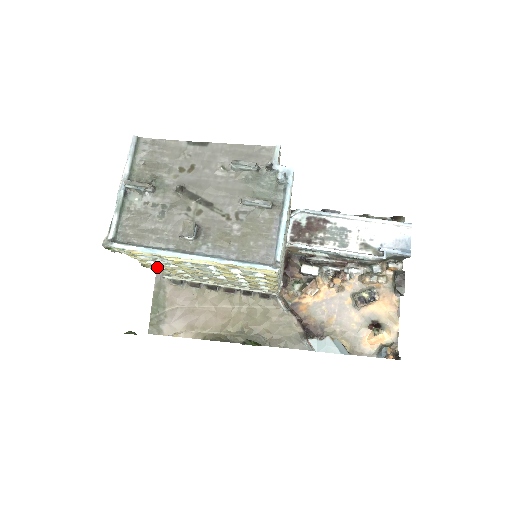
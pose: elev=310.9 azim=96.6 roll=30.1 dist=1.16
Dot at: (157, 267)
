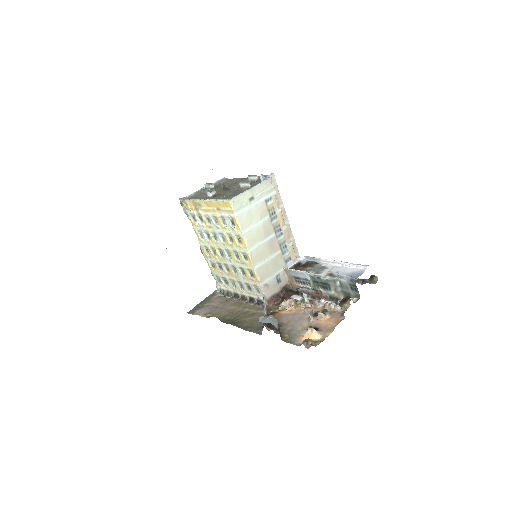
Dot at: (207, 254)
